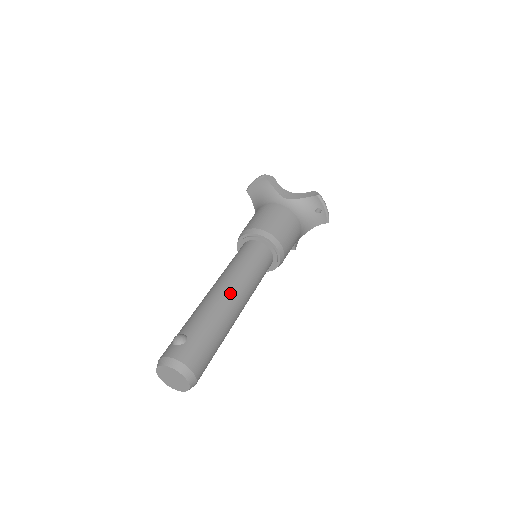
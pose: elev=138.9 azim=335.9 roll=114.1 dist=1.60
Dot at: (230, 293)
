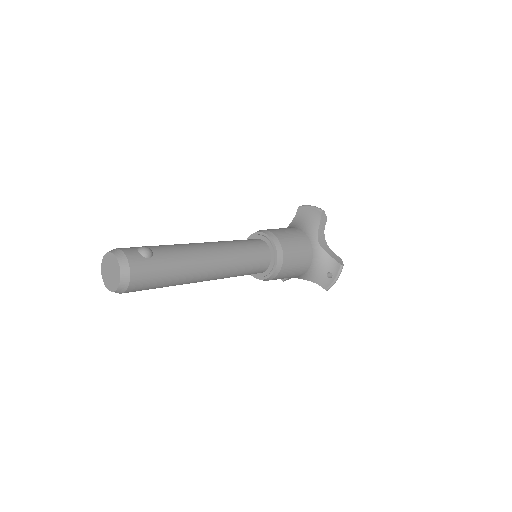
Dot at: (213, 261)
